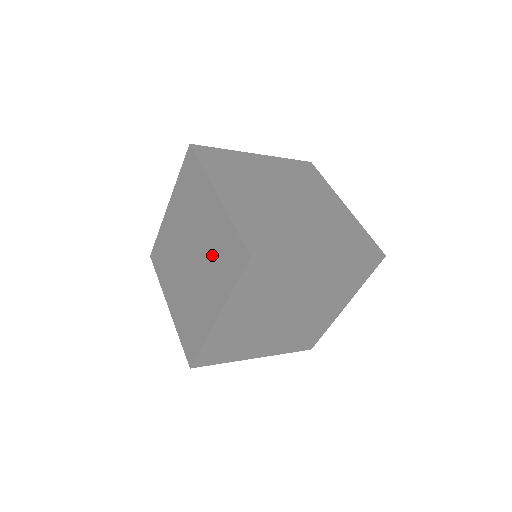
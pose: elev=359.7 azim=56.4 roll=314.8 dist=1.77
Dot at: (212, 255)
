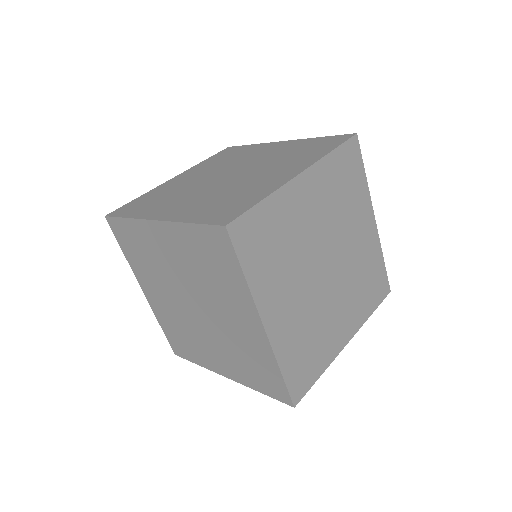
Dot at: (235, 348)
